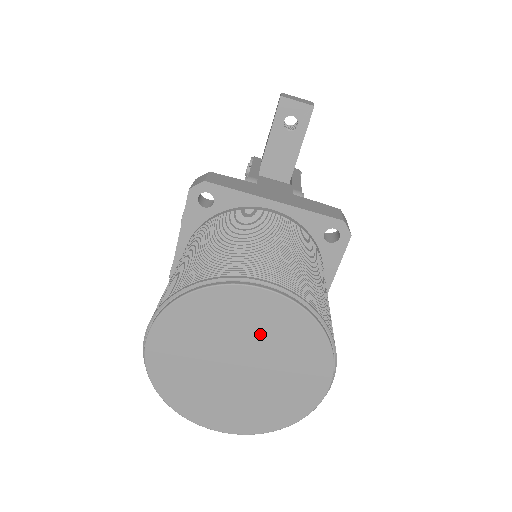
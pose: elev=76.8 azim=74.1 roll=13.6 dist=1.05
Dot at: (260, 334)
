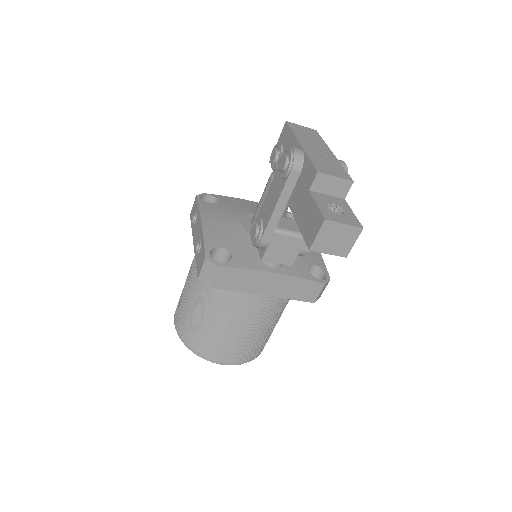
Dot at: occluded
